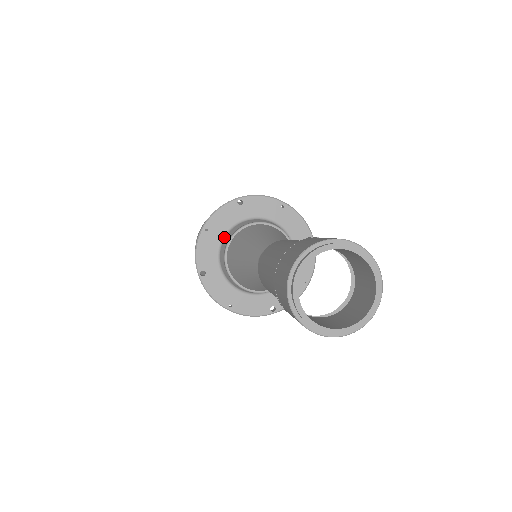
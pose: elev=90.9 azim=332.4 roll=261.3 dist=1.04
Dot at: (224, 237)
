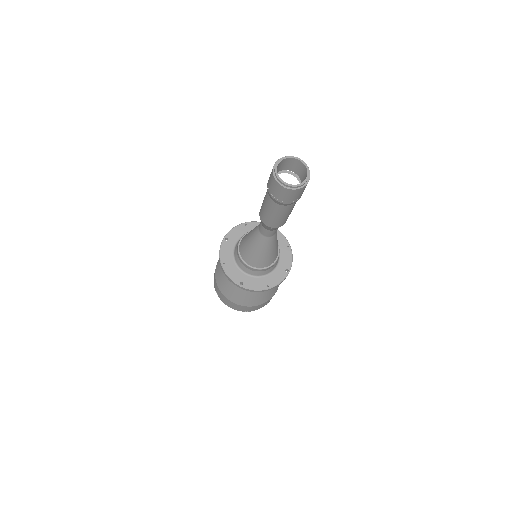
Dot at: occluded
